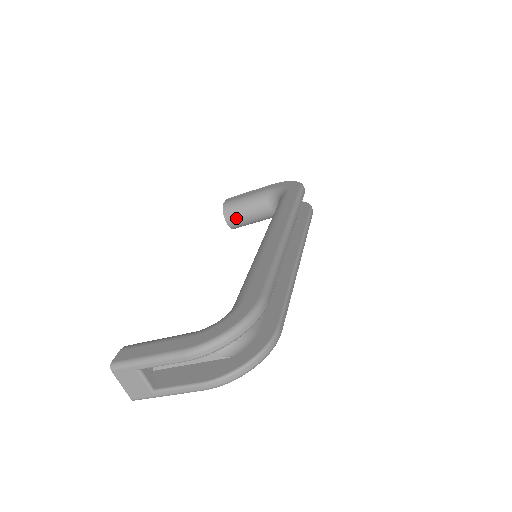
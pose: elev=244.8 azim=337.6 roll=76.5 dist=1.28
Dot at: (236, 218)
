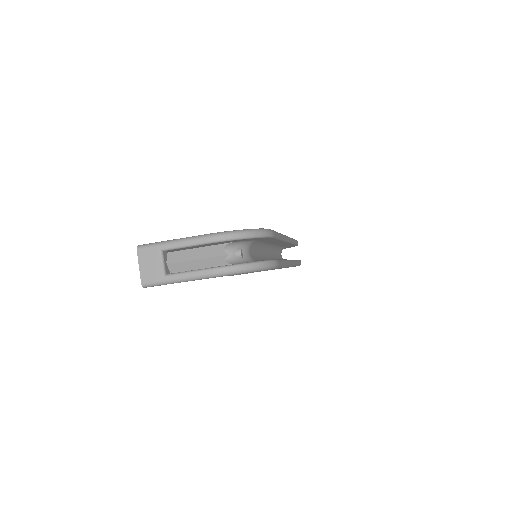
Dot at: occluded
